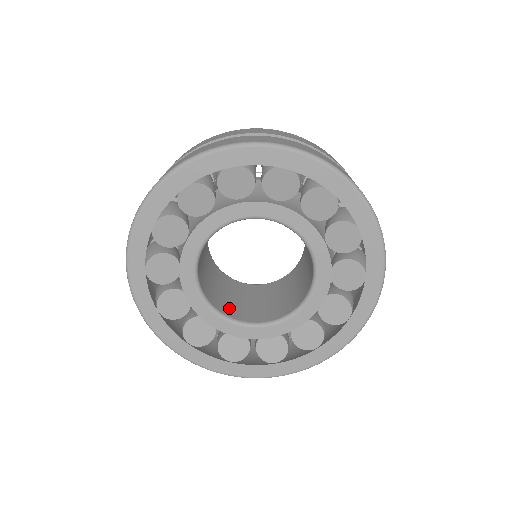
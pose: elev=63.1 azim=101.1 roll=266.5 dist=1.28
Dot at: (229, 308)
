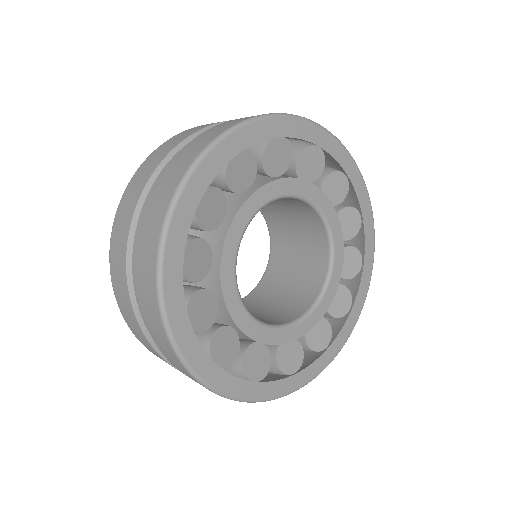
Dot at: (286, 314)
